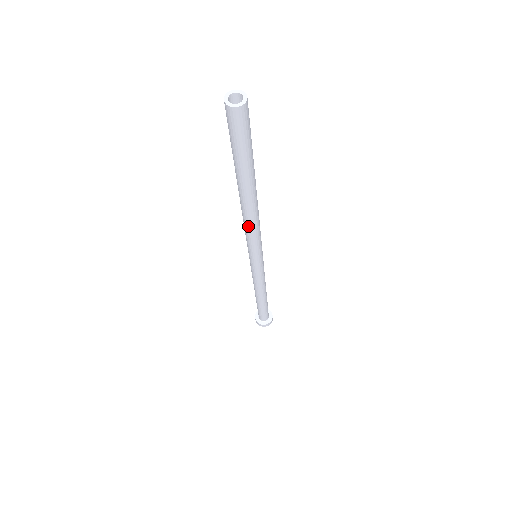
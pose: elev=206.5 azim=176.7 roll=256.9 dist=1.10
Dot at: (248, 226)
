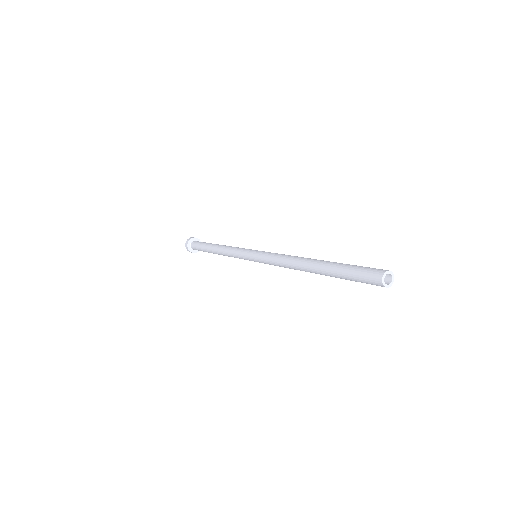
Dot at: (290, 268)
